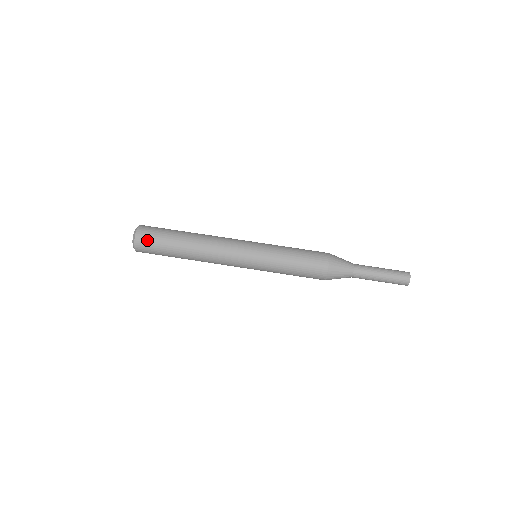
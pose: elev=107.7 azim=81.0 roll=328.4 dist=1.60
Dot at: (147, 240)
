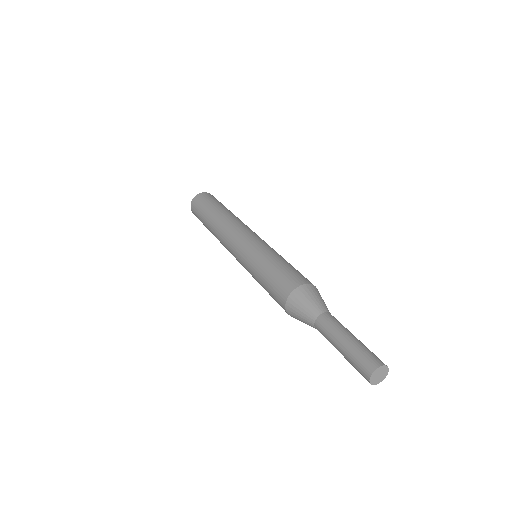
Dot at: (211, 196)
